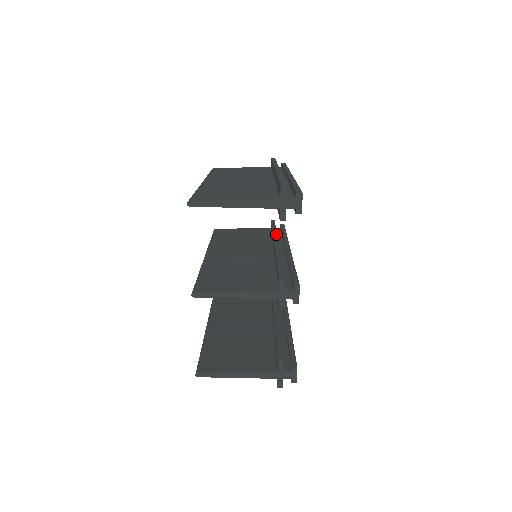
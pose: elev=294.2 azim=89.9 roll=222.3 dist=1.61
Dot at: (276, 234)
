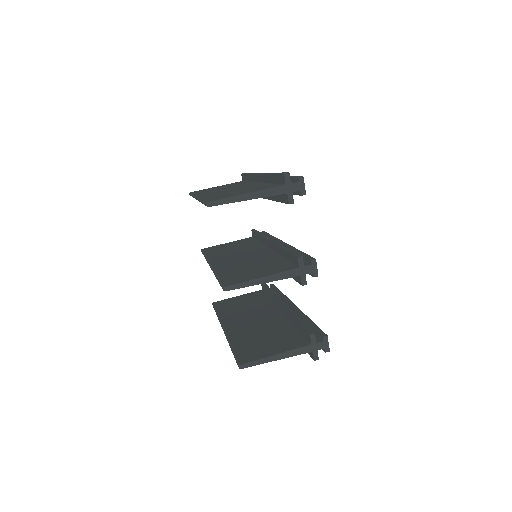
Dot at: (265, 236)
